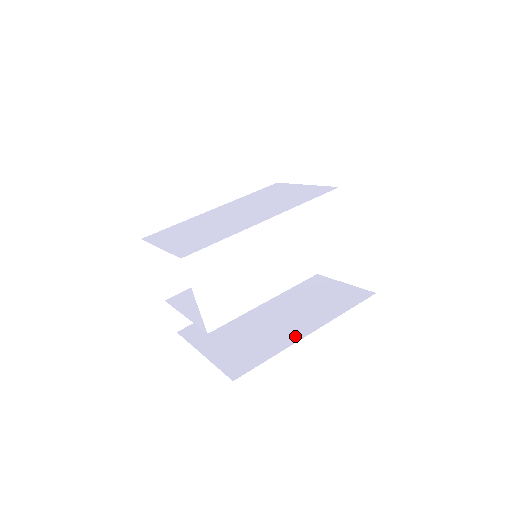
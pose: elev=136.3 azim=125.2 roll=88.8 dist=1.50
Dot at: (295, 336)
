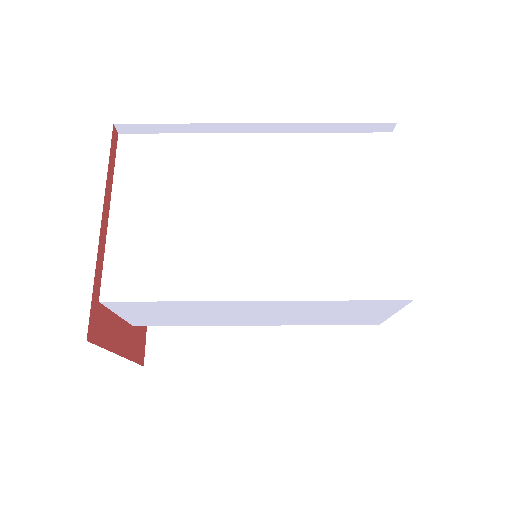
Dot at: (241, 354)
